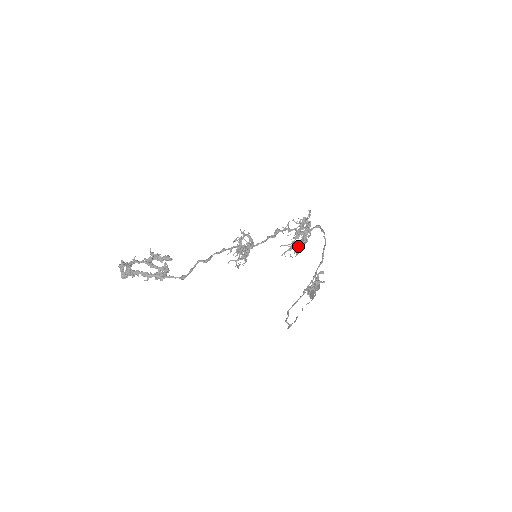
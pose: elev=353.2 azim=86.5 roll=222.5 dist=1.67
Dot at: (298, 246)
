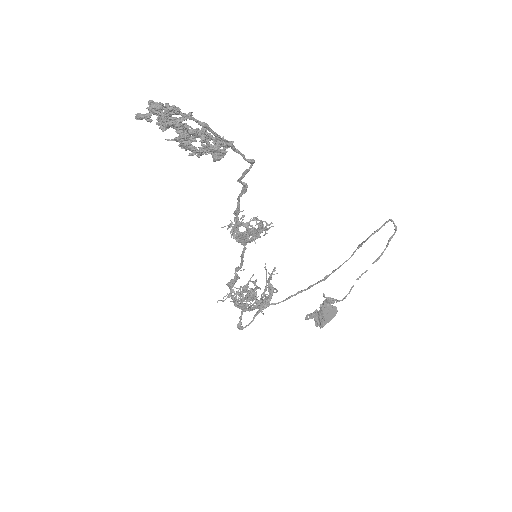
Dot at: (270, 285)
